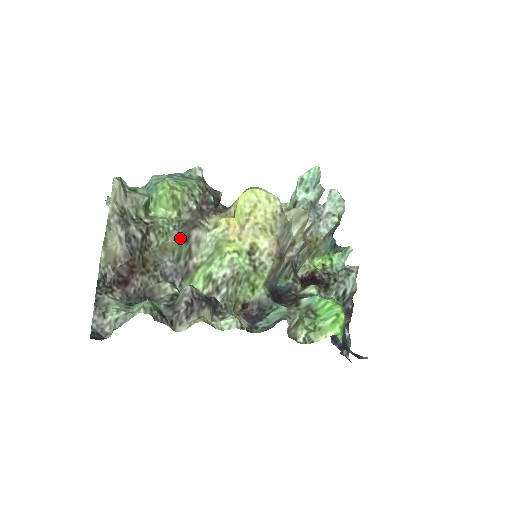
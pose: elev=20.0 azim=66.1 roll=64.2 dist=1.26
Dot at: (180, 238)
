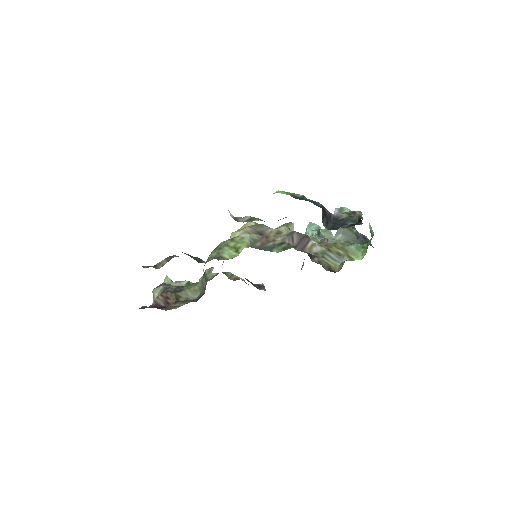
Dot at: occluded
